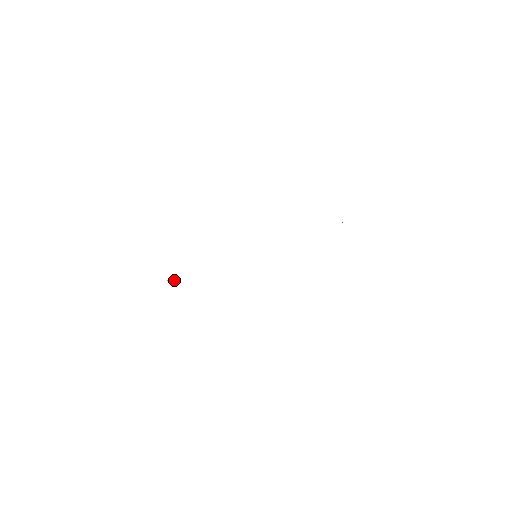
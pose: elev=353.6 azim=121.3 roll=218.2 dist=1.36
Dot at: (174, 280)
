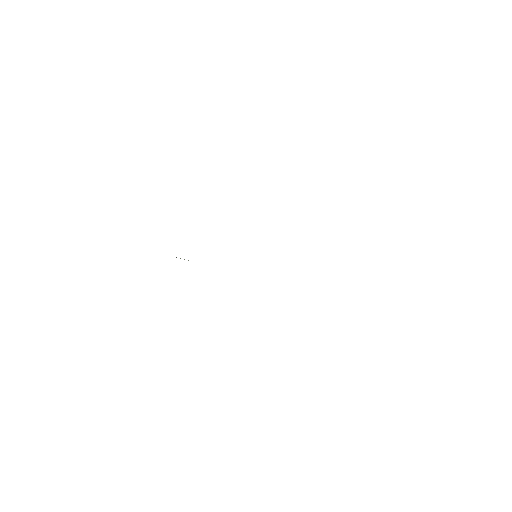
Dot at: occluded
